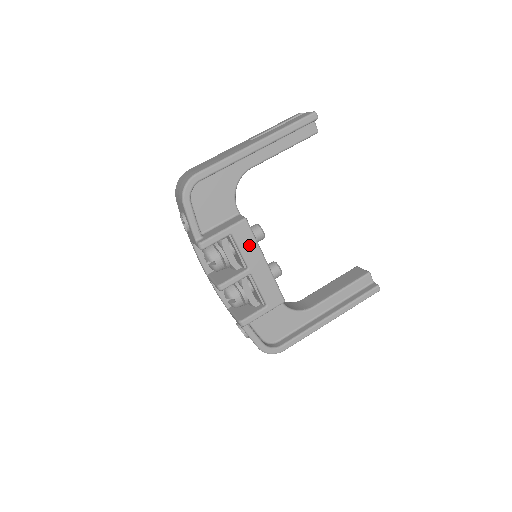
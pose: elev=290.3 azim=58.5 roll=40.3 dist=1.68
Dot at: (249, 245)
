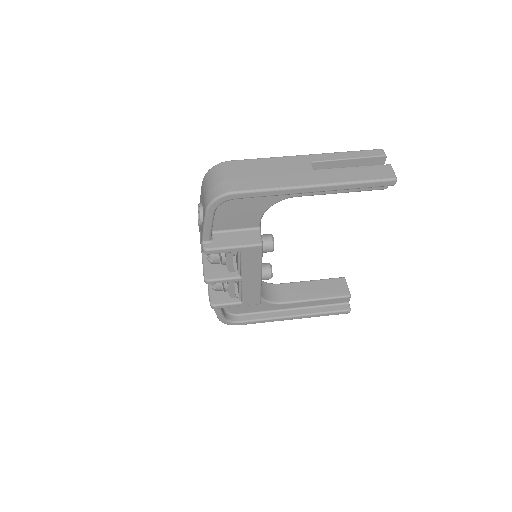
Dot at: (252, 263)
